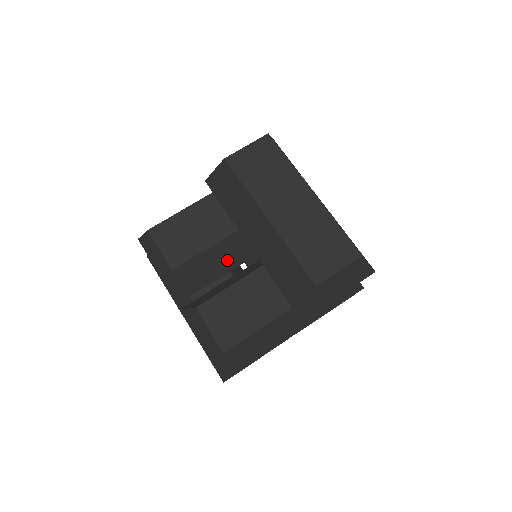
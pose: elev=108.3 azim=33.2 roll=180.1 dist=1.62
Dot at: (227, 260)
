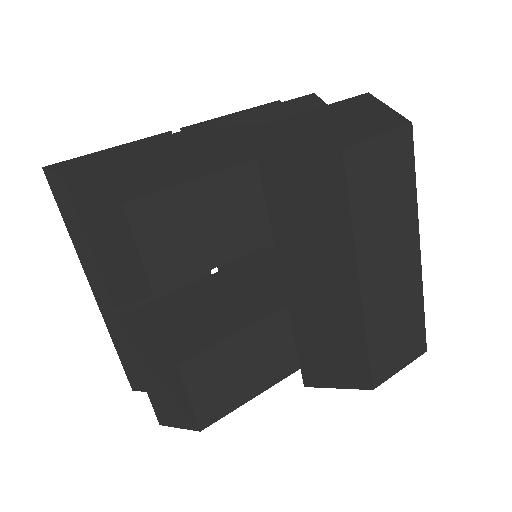
Dot at: occluded
